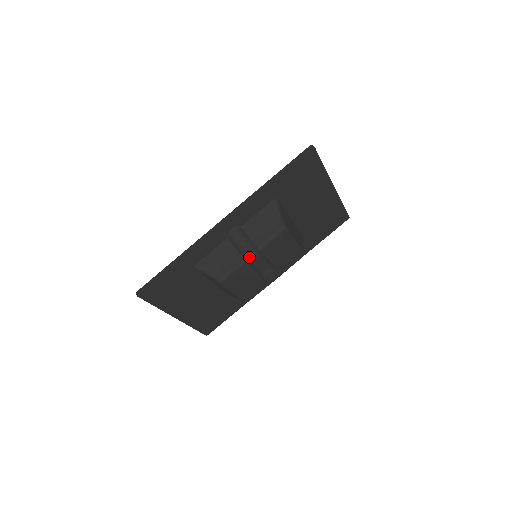
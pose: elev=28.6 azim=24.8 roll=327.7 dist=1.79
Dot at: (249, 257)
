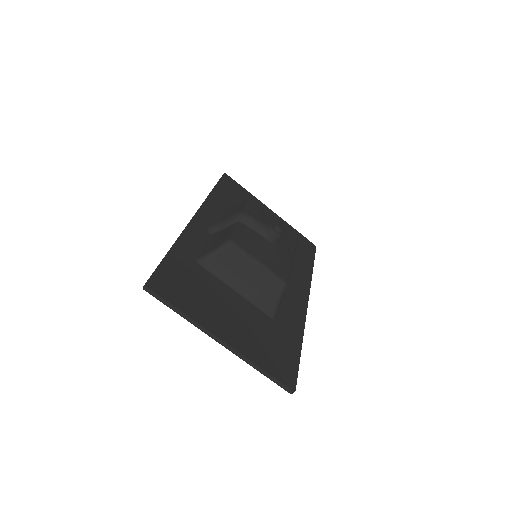
Dot at: (238, 214)
